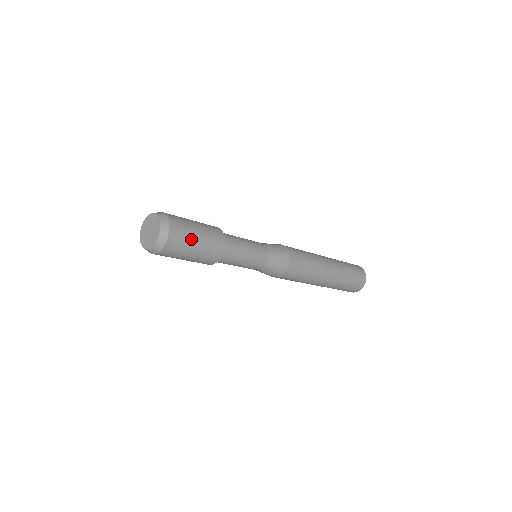
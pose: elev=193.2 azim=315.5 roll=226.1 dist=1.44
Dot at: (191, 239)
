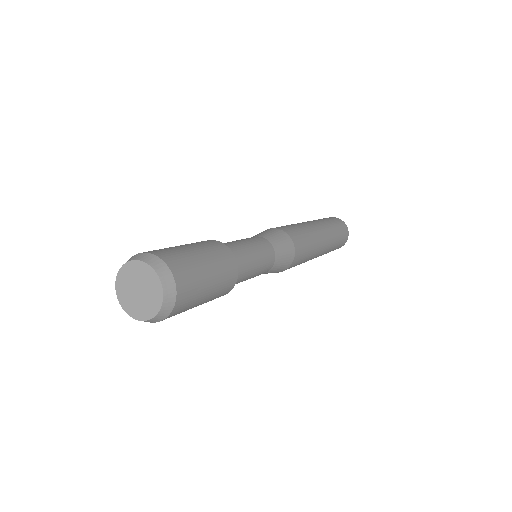
Dot at: (200, 296)
